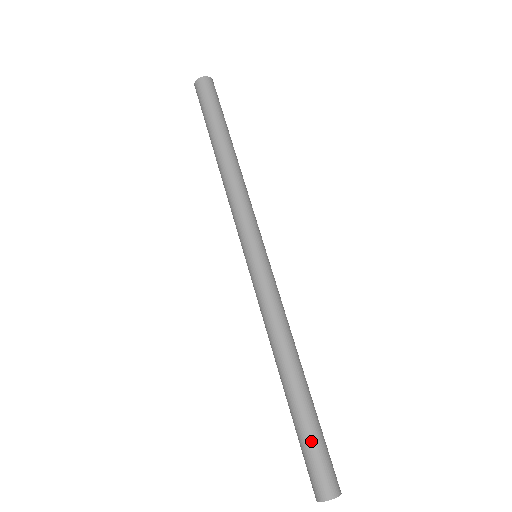
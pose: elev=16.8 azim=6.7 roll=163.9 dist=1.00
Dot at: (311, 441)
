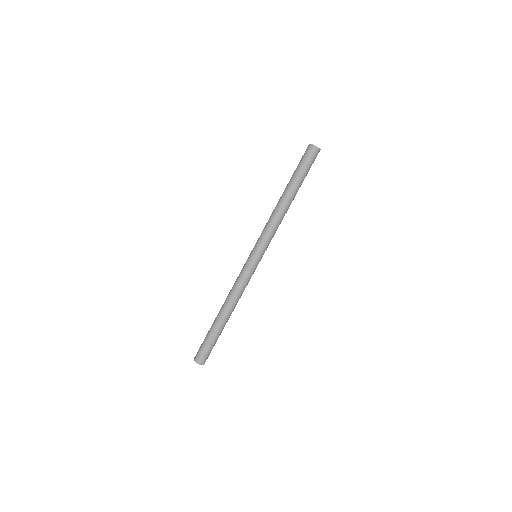
Dot at: (214, 343)
